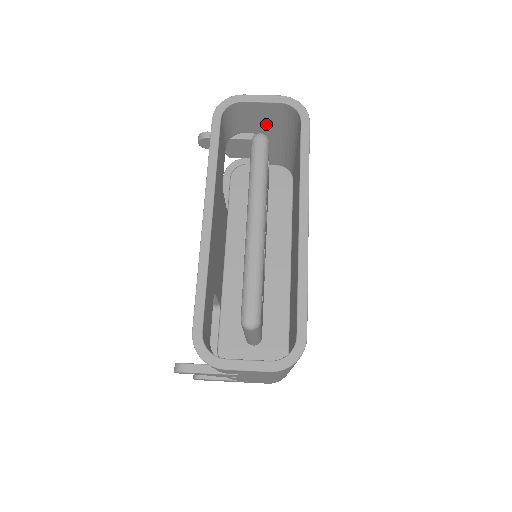
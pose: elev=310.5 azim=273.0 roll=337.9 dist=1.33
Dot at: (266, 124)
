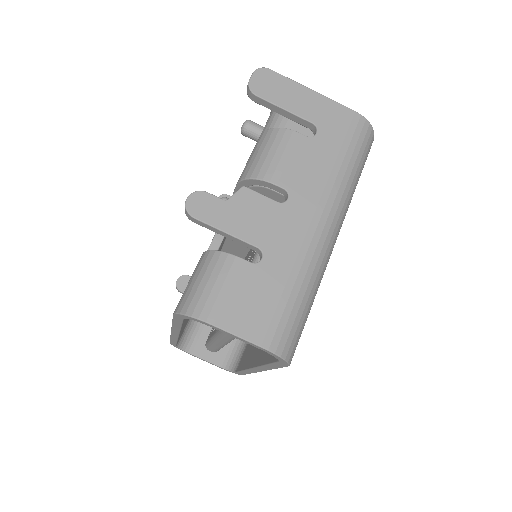
Dot at: occluded
